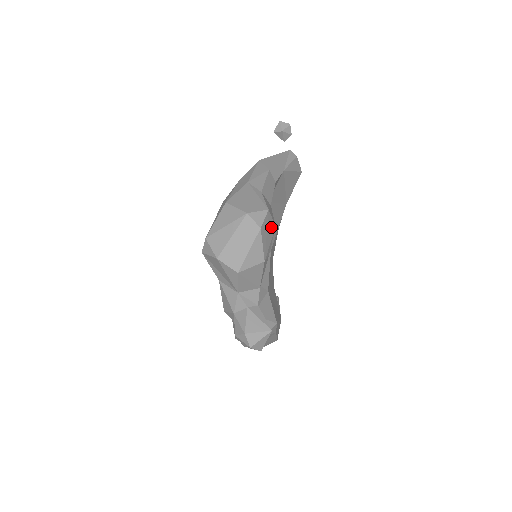
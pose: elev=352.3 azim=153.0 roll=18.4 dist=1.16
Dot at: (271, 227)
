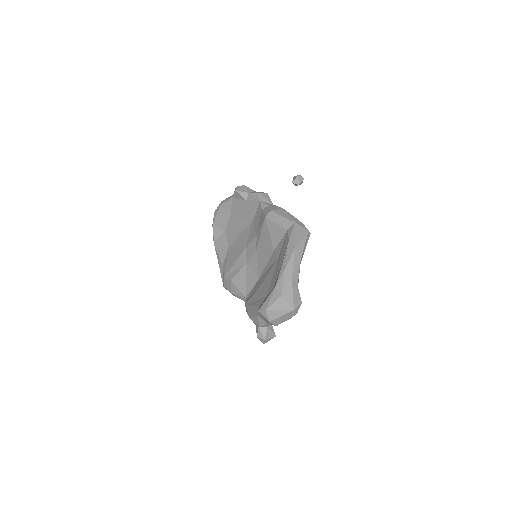
Dot at: occluded
